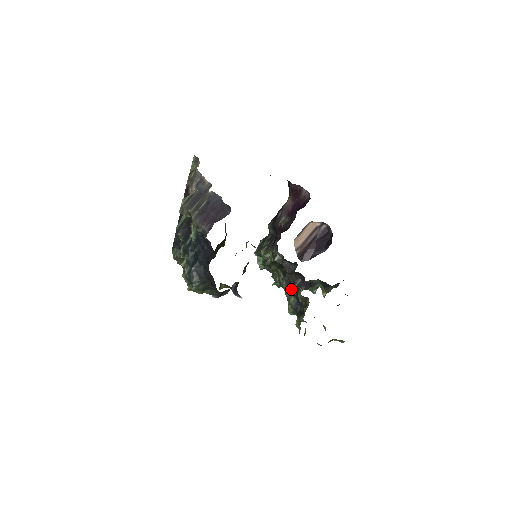
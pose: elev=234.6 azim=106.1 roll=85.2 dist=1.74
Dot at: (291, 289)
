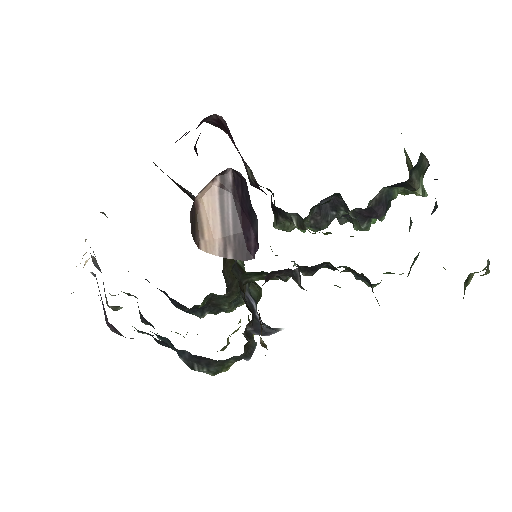
Dot at: (327, 266)
